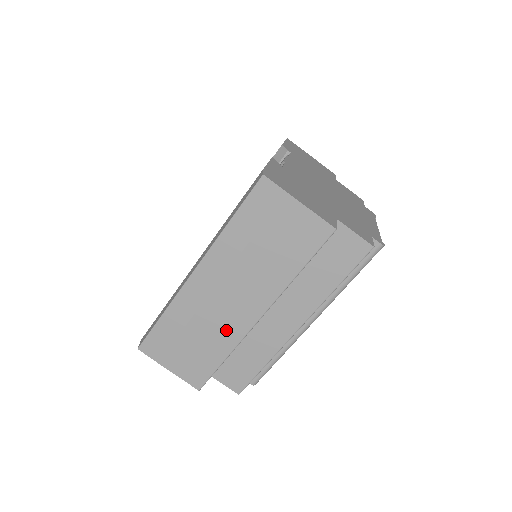
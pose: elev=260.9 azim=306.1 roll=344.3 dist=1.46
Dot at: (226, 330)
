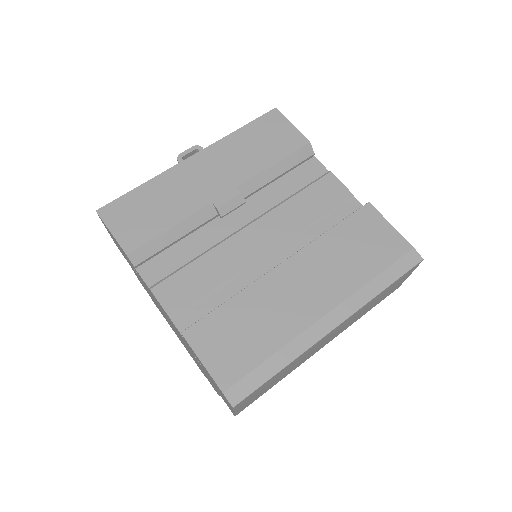
Dot at: (300, 363)
